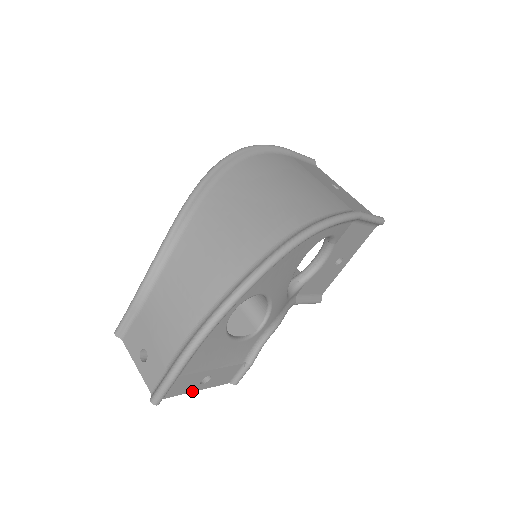
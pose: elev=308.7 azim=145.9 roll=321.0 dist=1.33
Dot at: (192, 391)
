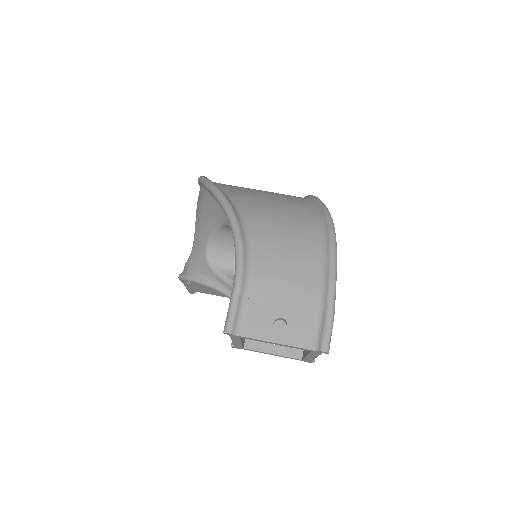
Dot at: (317, 356)
